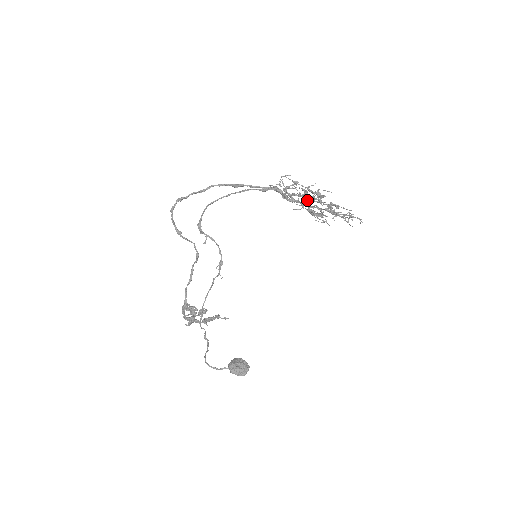
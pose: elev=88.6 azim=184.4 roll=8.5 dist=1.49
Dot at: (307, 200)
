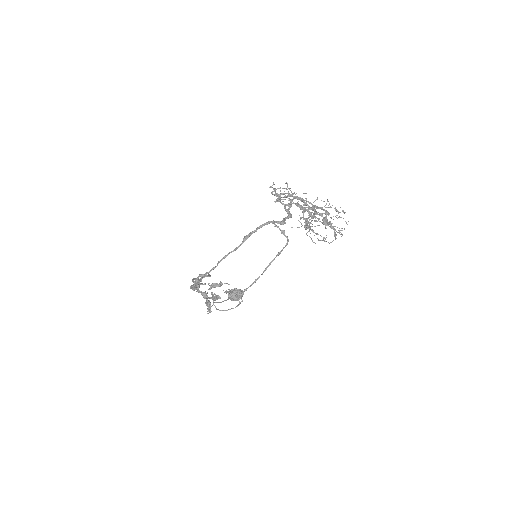
Dot at: occluded
